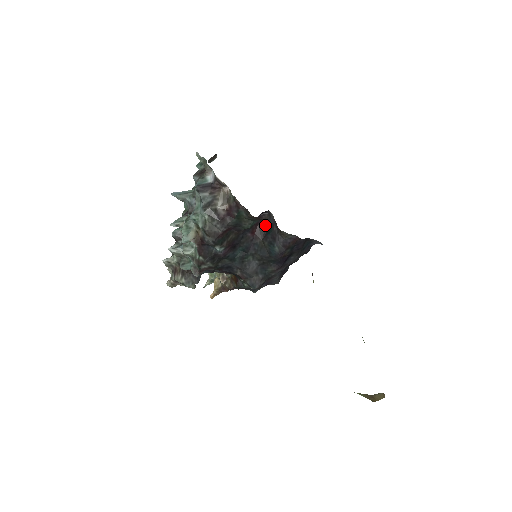
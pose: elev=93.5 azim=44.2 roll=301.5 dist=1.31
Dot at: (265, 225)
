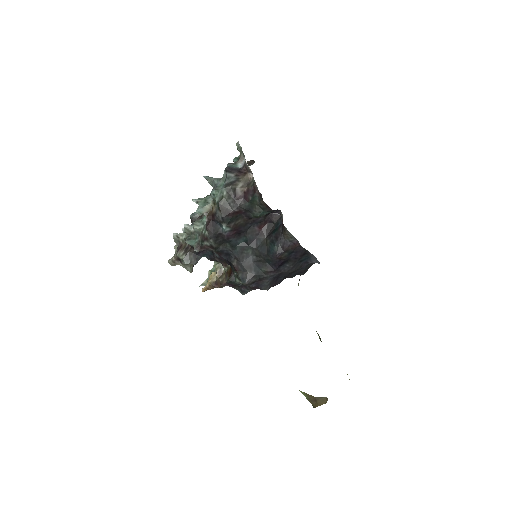
Dot at: (273, 225)
